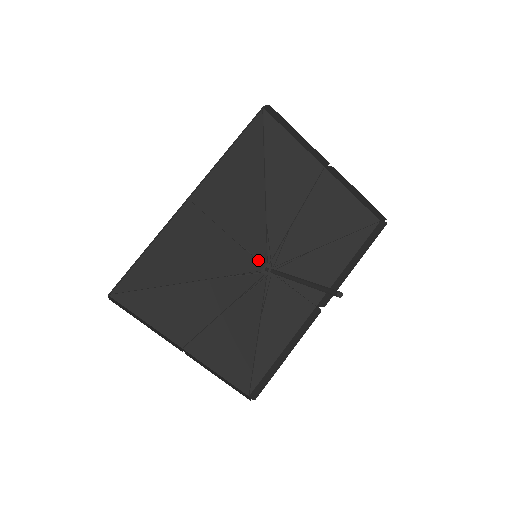
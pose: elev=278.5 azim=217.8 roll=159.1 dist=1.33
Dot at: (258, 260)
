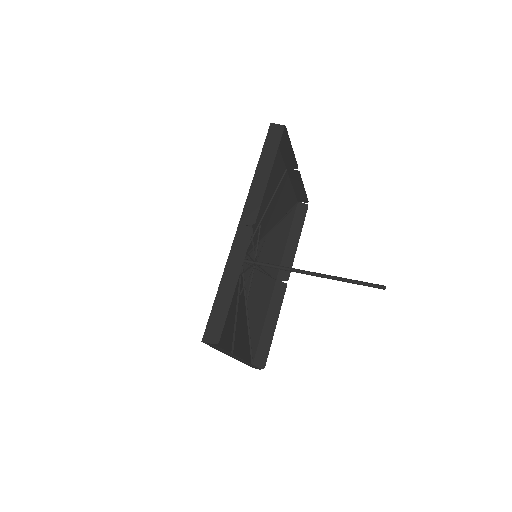
Dot at: occluded
